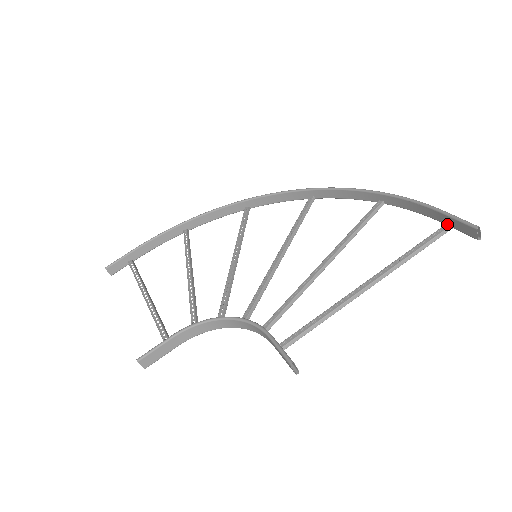
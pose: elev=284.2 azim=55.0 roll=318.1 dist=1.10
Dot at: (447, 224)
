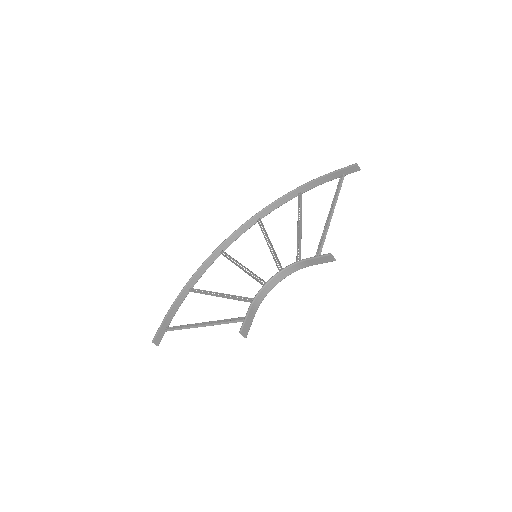
Dot at: (341, 175)
